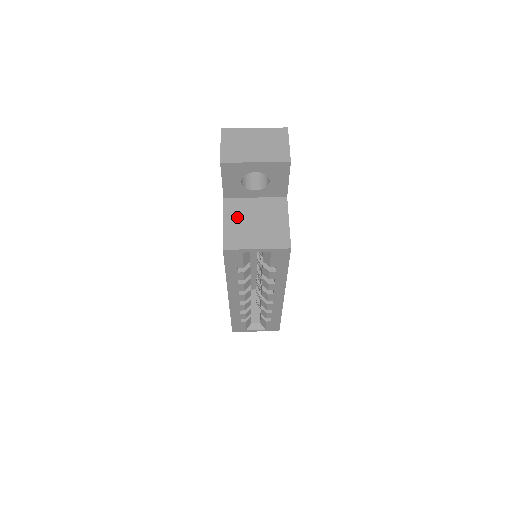
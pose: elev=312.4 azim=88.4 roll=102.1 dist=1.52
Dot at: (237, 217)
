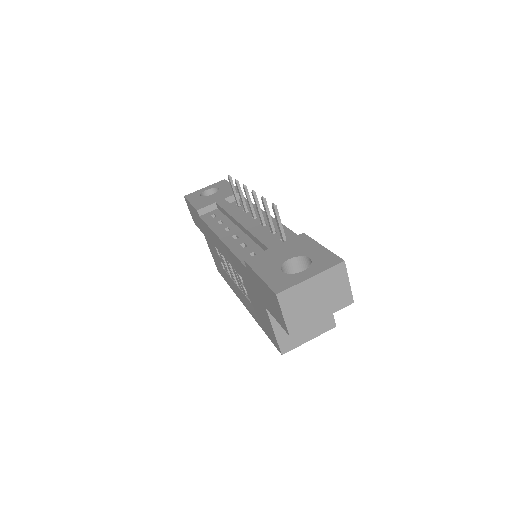
Dot at: occluded
